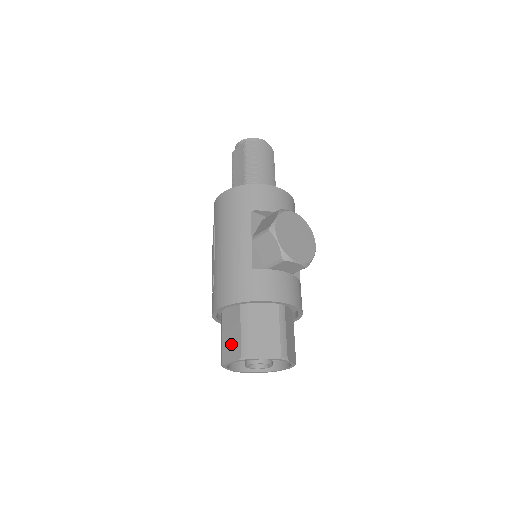
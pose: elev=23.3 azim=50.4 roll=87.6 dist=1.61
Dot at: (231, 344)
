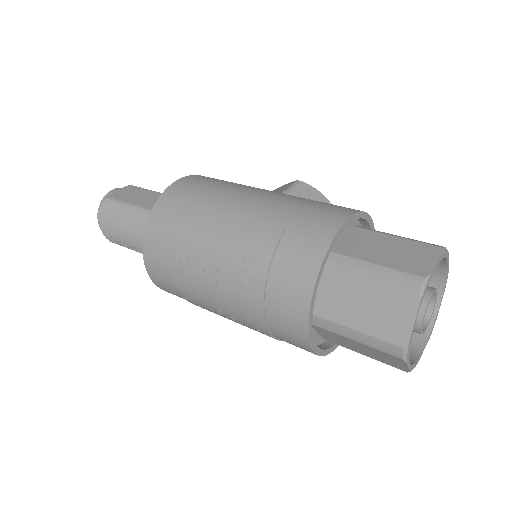
Dot at: (405, 253)
